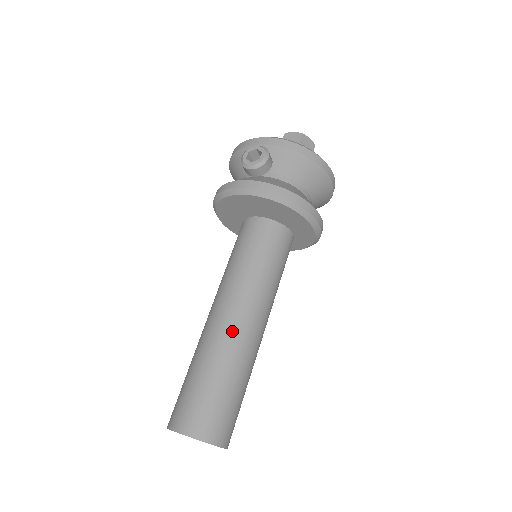
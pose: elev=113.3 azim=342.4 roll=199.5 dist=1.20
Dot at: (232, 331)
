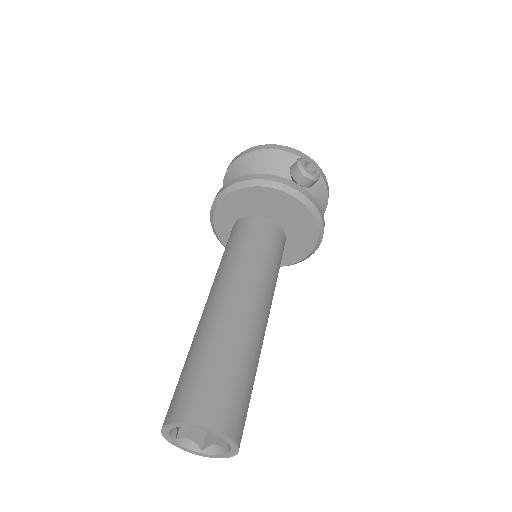
Dot at: (259, 325)
